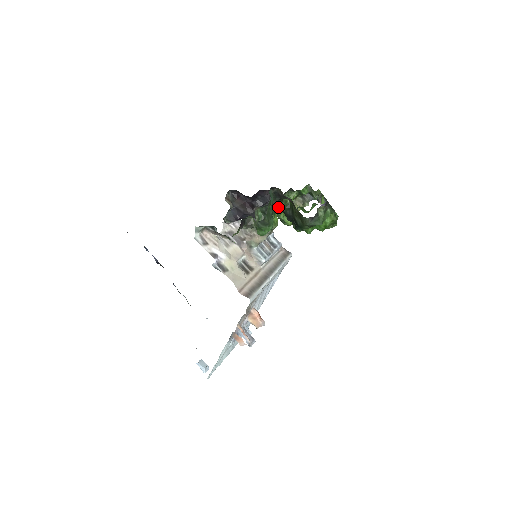
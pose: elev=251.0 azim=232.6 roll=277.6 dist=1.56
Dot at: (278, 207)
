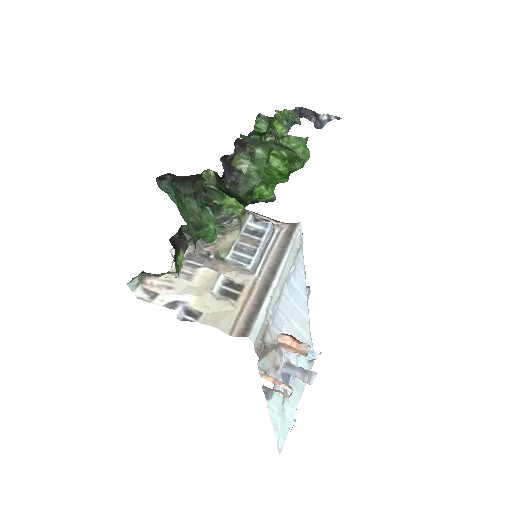
Dot at: occluded
